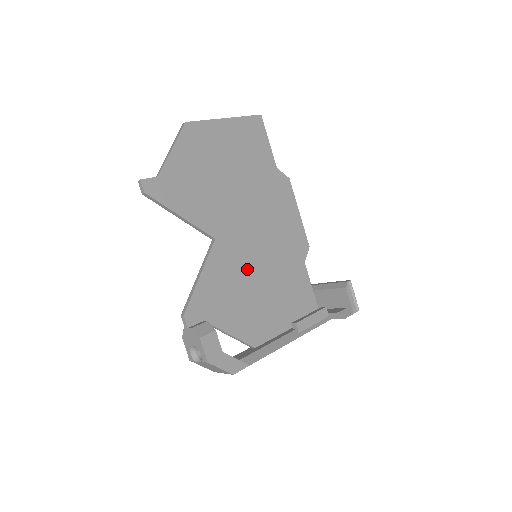
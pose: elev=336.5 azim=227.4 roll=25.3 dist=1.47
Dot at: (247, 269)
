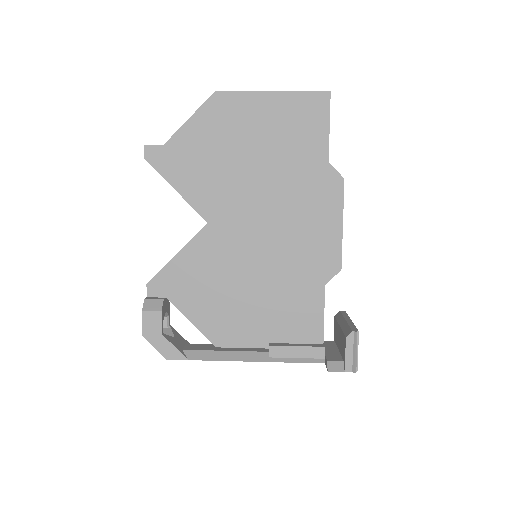
Dot at: (237, 266)
